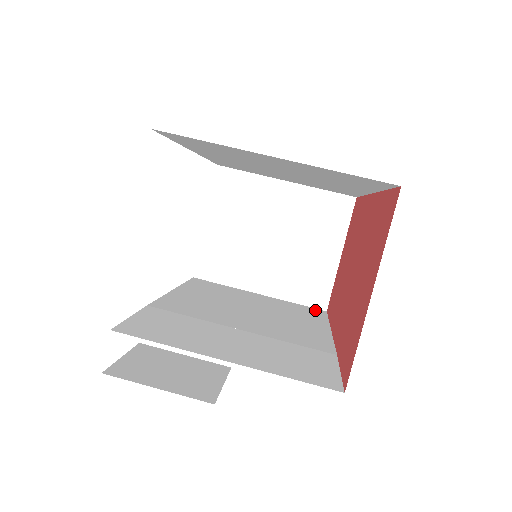
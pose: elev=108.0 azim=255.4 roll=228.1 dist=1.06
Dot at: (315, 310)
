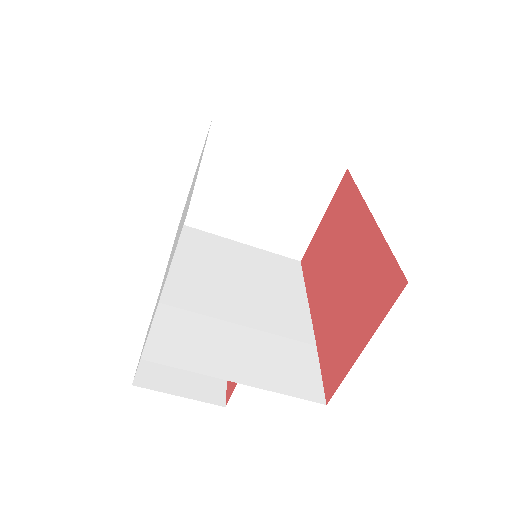
Dot at: (291, 262)
